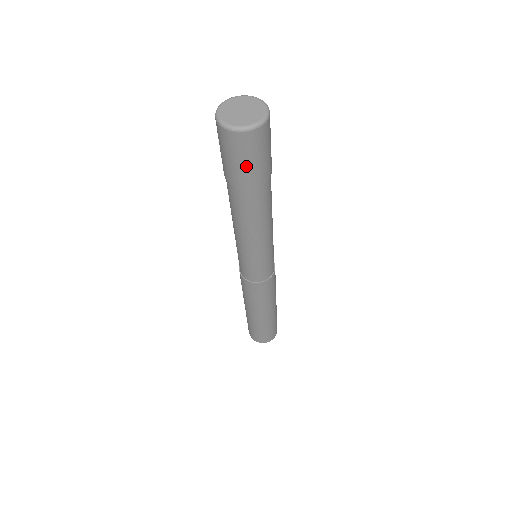
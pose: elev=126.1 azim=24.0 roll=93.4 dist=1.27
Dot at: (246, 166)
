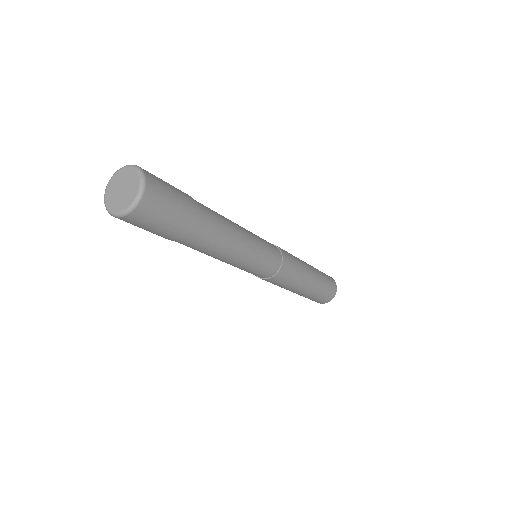
Dot at: (170, 220)
